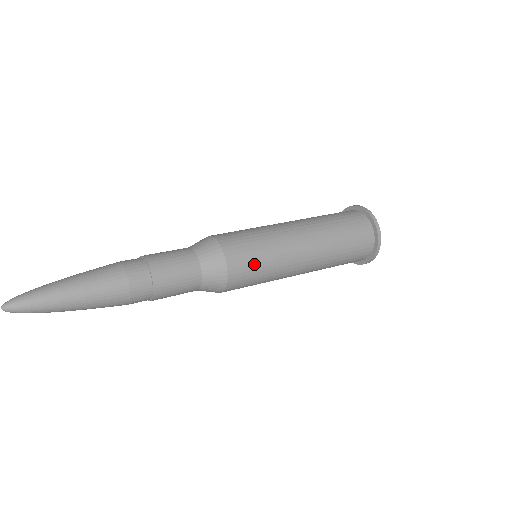
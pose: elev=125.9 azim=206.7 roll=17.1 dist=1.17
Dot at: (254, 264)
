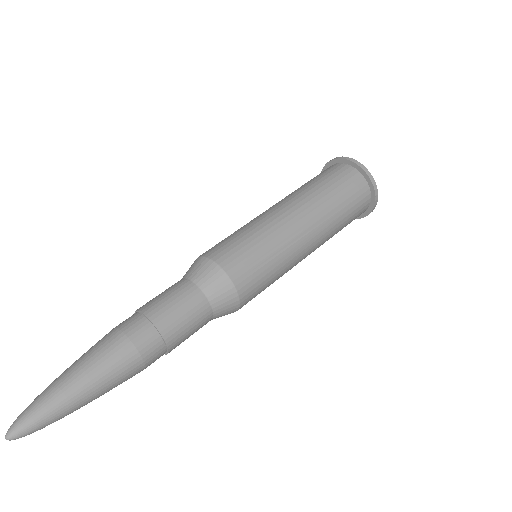
Dot at: (263, 290)
